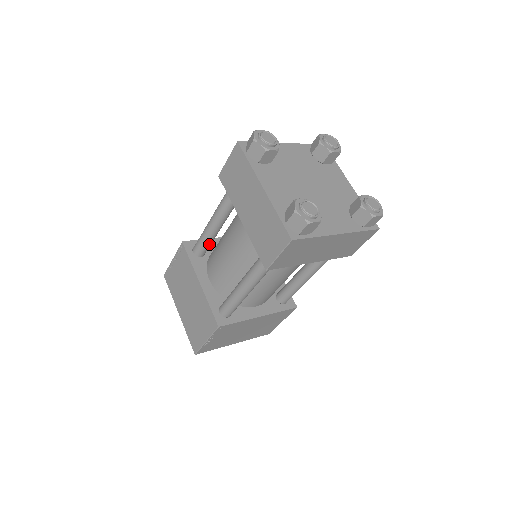
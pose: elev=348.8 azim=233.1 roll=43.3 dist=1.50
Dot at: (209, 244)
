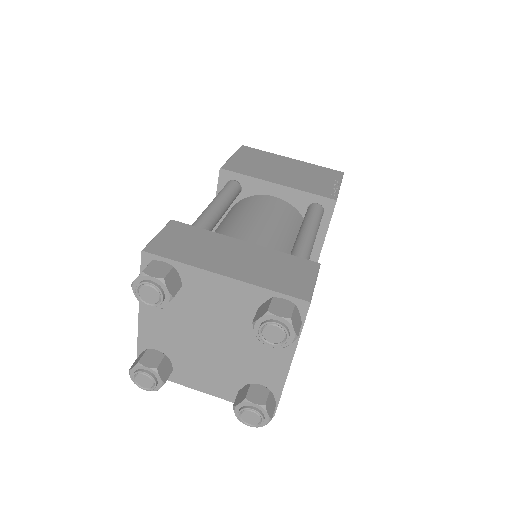
Dot at: occluded
